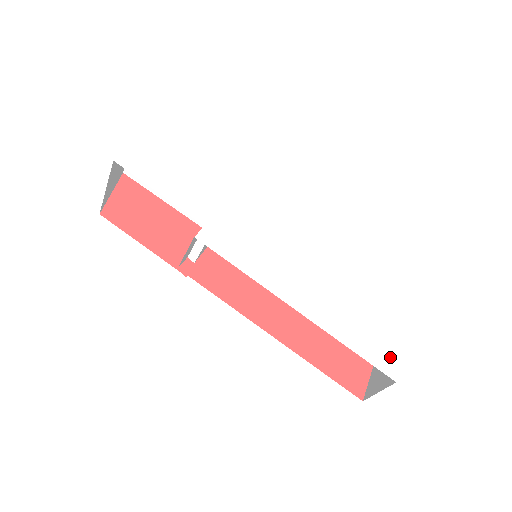
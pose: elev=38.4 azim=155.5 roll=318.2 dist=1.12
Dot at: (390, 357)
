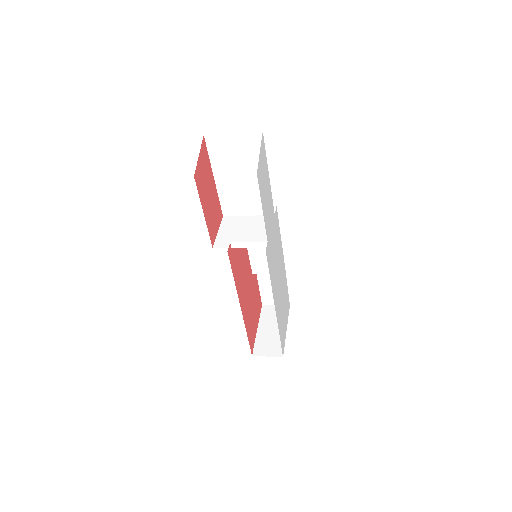
Dot at: occluded
